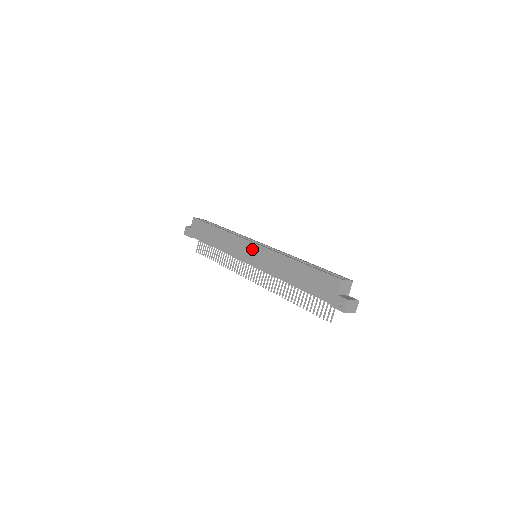
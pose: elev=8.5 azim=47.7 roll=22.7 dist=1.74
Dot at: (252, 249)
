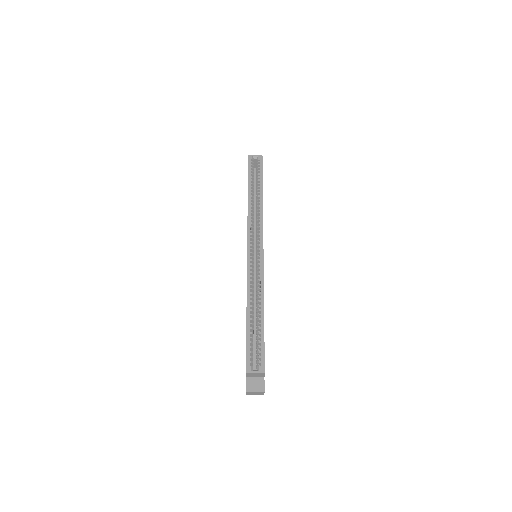
Dot at: occluded
